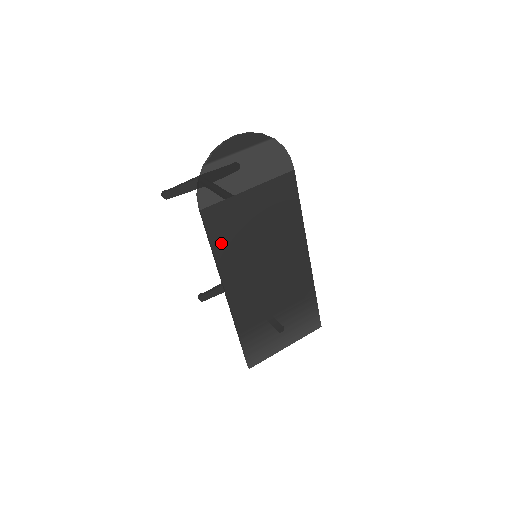
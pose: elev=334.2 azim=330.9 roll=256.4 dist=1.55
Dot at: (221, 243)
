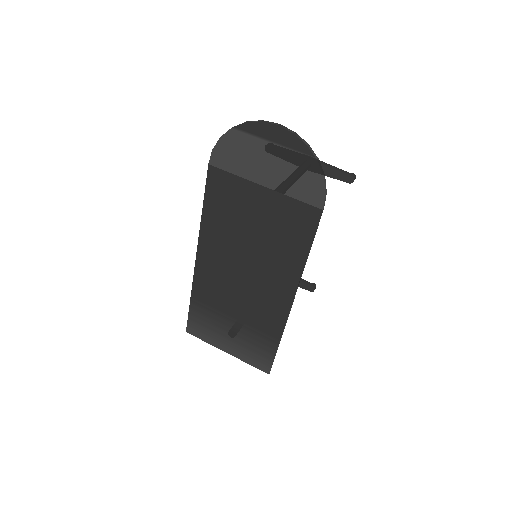
Dot at: (213, 209)
